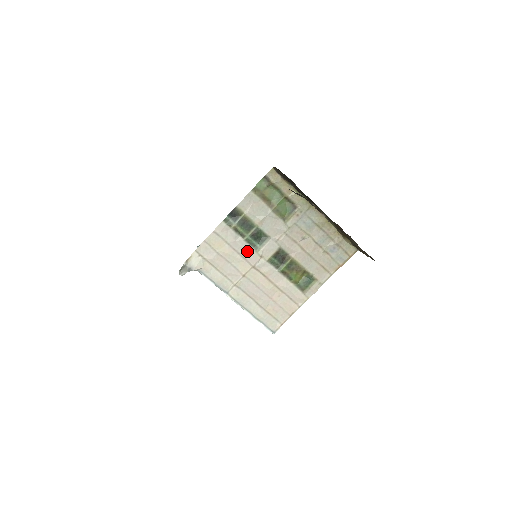
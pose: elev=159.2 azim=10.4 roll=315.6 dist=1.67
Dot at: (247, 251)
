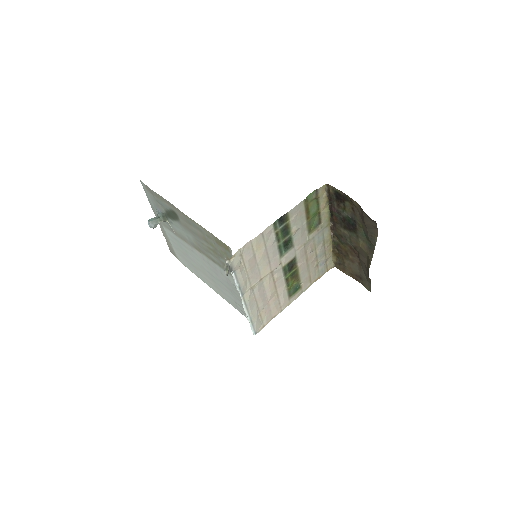
Dot at: (274, 256)
